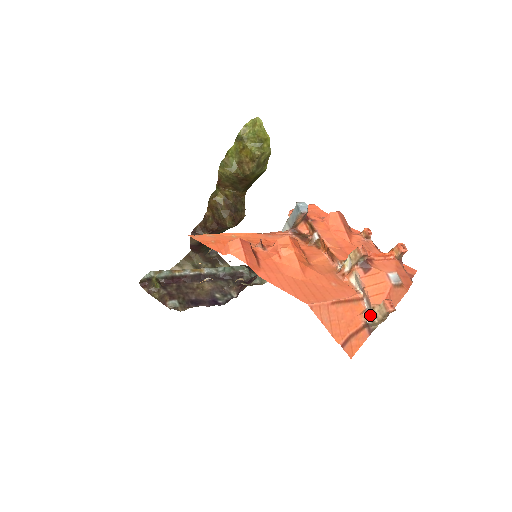
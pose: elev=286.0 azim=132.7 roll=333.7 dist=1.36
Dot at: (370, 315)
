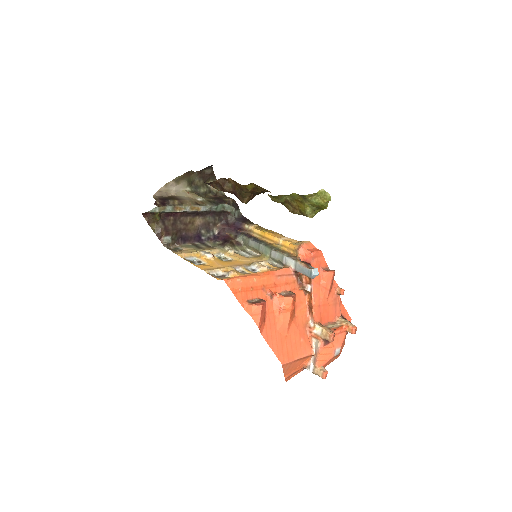
Dot at: (311, 369)
